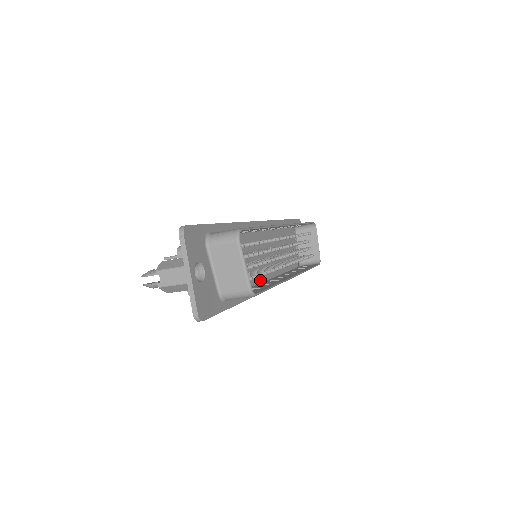
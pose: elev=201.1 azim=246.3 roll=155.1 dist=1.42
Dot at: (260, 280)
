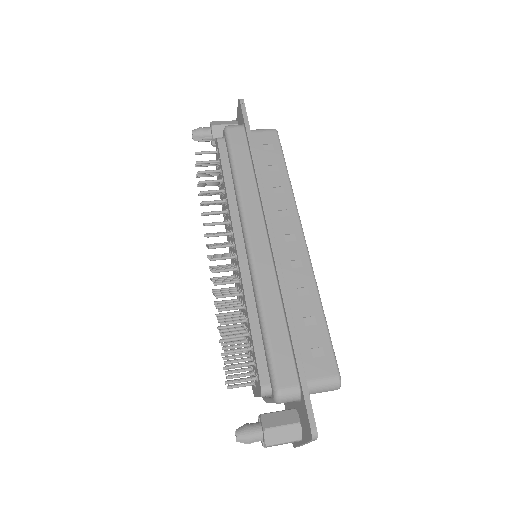
Dot at: occluded
